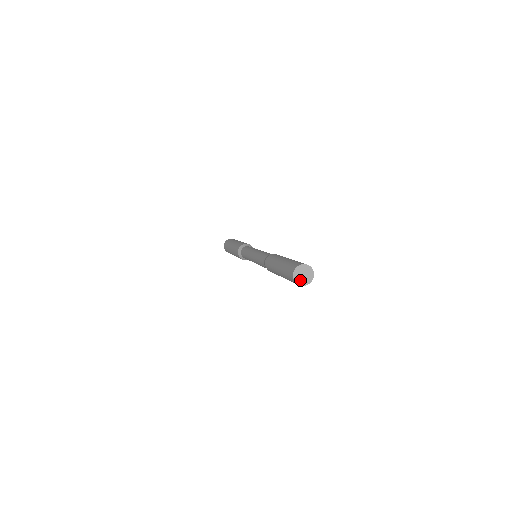
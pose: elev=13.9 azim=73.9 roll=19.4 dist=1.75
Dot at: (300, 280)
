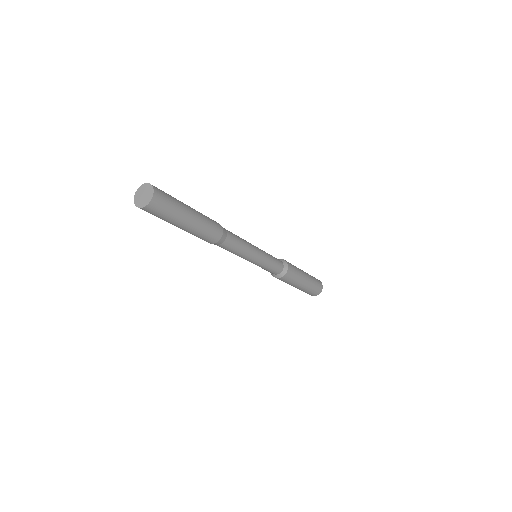
Dot at: (143, 202)
